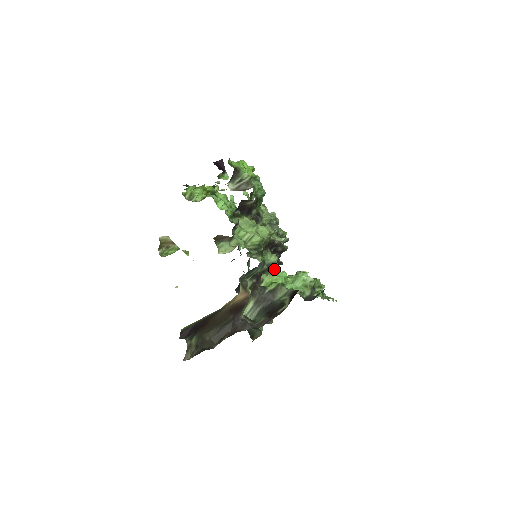
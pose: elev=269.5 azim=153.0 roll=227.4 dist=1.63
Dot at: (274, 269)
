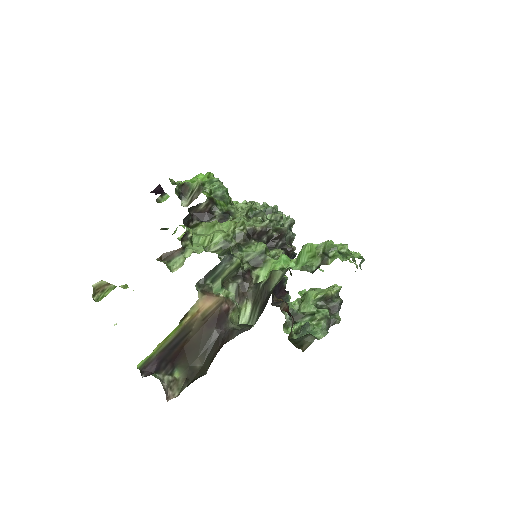
Dot at: (268, 258)
